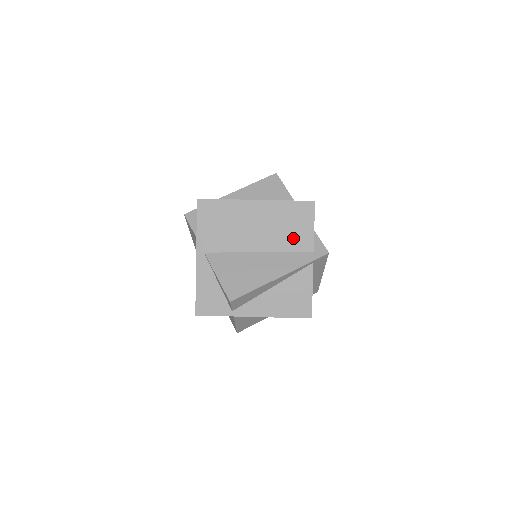
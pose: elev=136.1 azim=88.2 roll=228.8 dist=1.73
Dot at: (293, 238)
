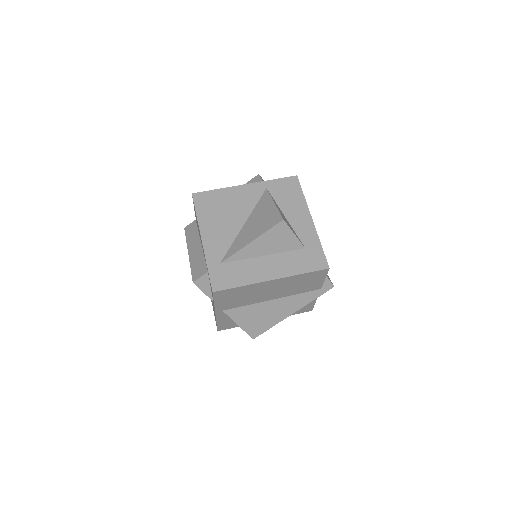
Dot at: (304, 288)
